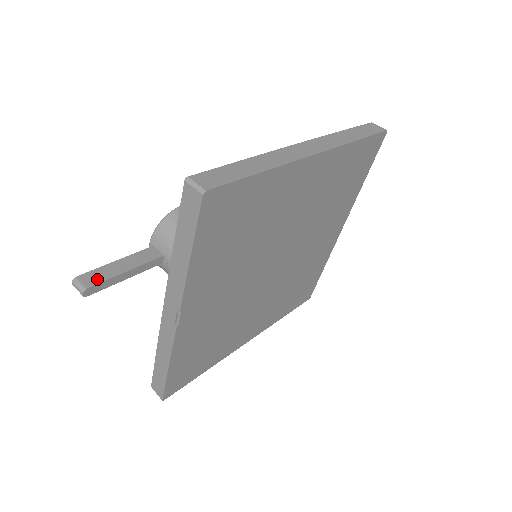
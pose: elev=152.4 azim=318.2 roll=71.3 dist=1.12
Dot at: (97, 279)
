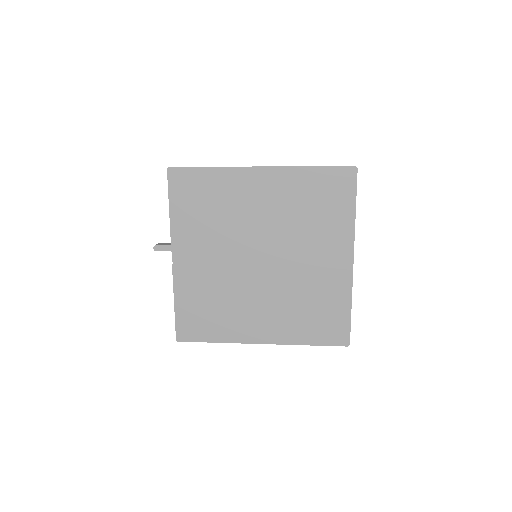
Dot at: (164, 245)
